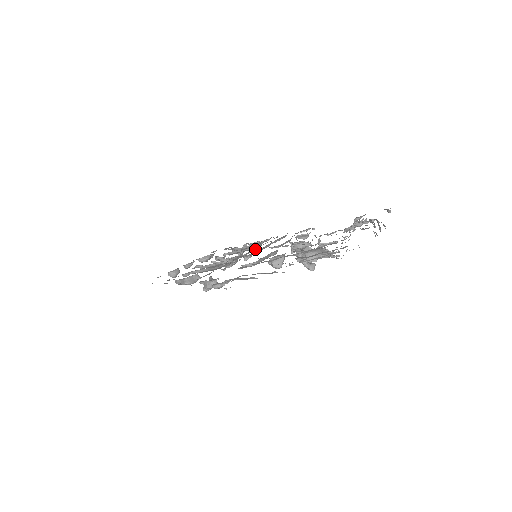
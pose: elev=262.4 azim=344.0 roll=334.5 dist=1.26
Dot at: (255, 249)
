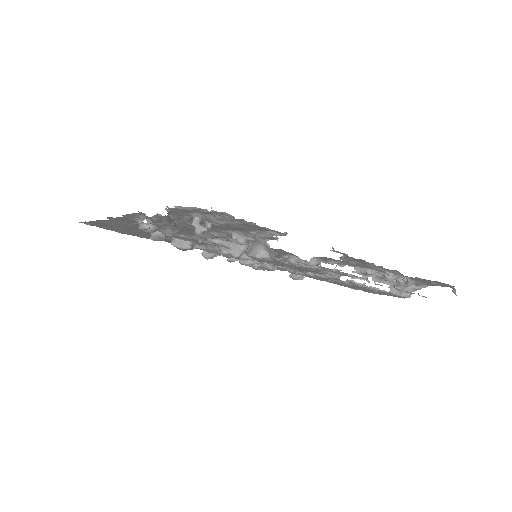
Dot at: occluded
